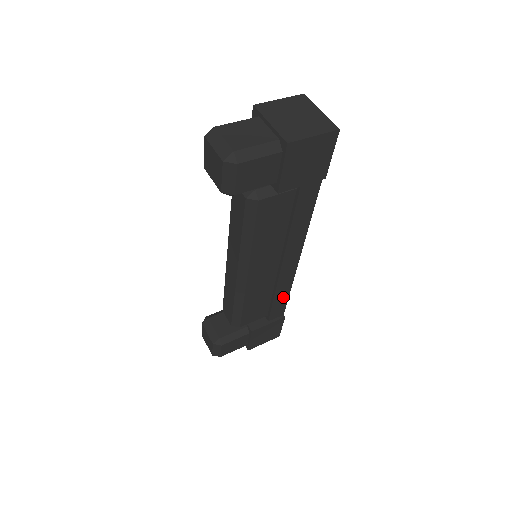
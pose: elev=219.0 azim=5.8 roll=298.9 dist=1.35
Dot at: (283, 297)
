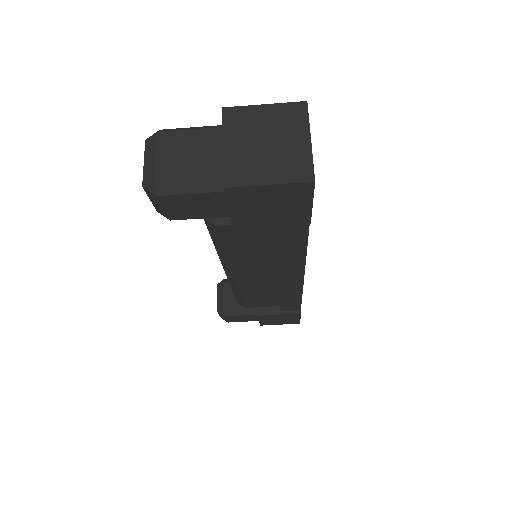
Dot at: (293, 299)
